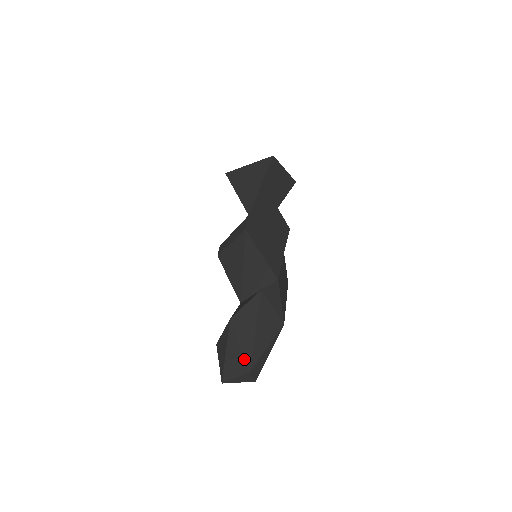
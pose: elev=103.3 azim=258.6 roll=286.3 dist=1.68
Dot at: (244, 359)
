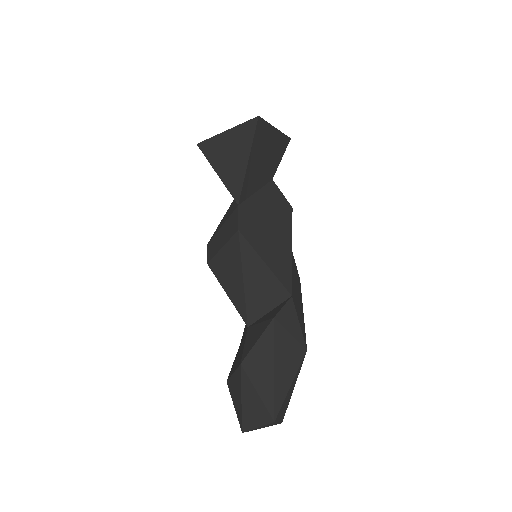
Dot at: (266, 408)
